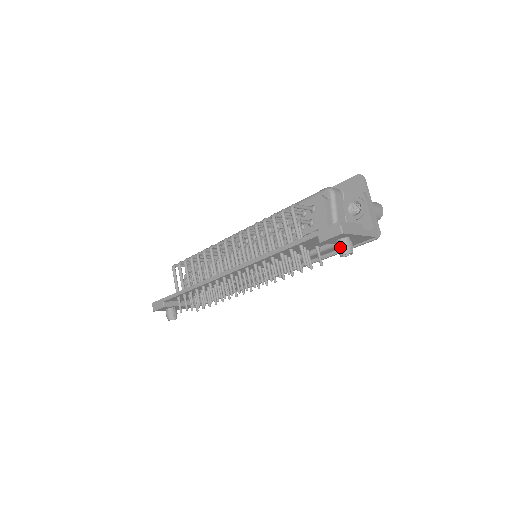
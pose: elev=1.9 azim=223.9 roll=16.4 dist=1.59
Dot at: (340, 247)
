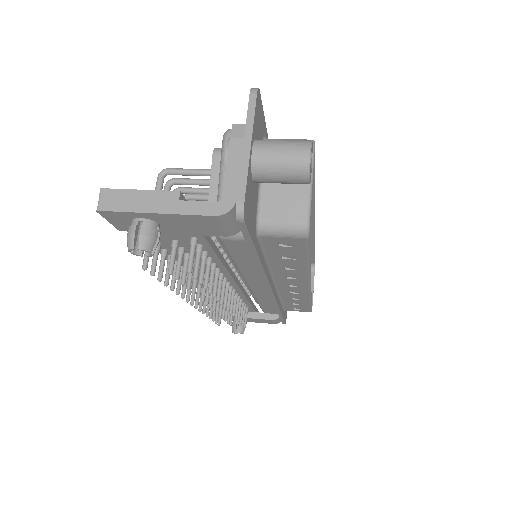
Dot at: occluded
